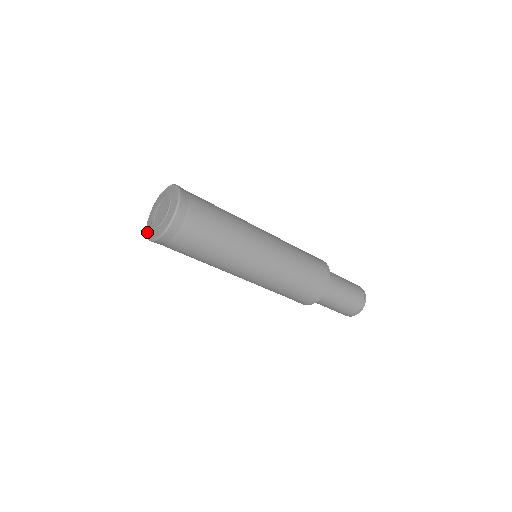
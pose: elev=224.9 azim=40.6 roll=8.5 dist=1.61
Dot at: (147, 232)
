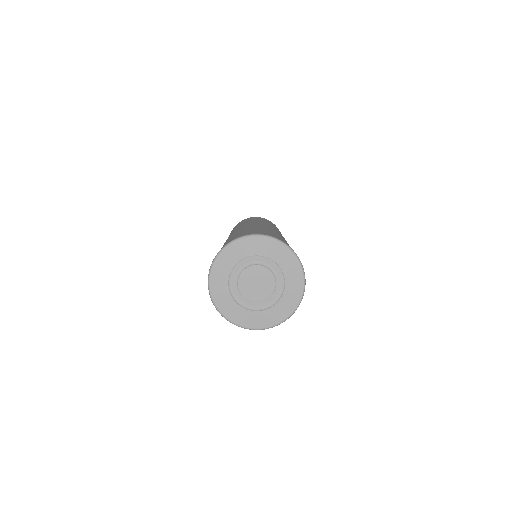
Dot at: (215, 294)
